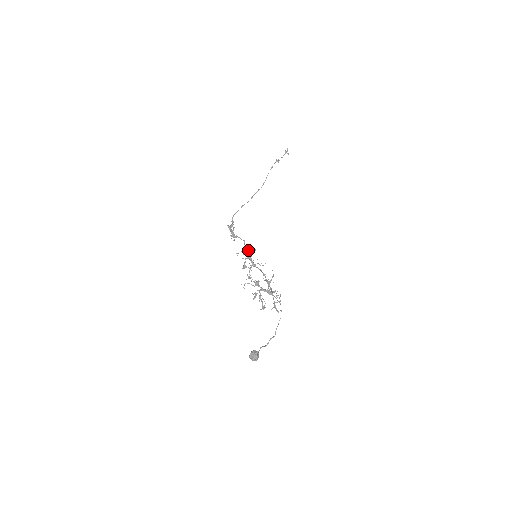
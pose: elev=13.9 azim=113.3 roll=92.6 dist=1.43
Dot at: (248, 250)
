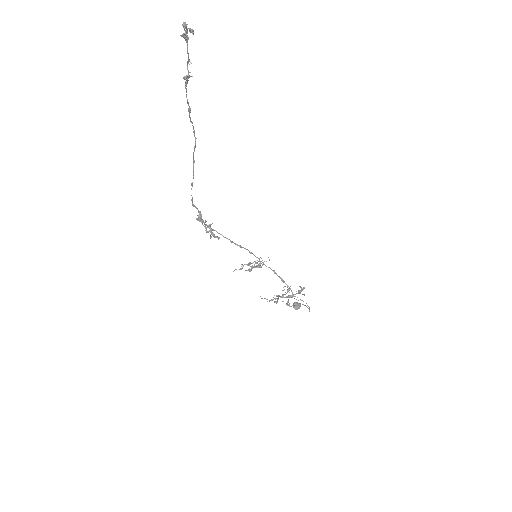
Dot at: occluded
